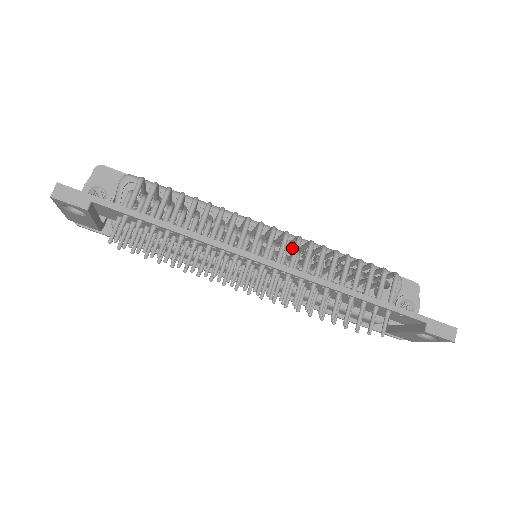
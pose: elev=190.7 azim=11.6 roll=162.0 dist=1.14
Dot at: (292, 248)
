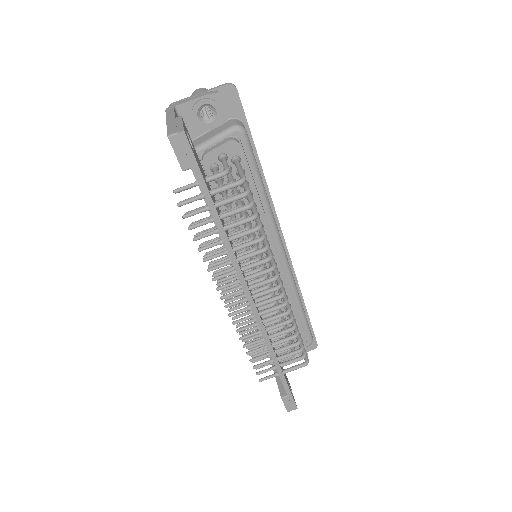
Dot at: occluded
